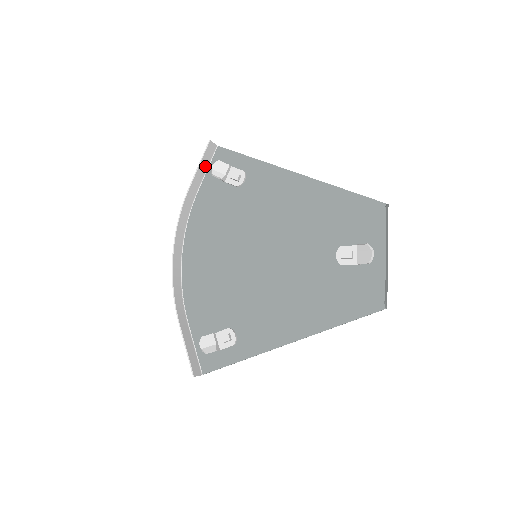
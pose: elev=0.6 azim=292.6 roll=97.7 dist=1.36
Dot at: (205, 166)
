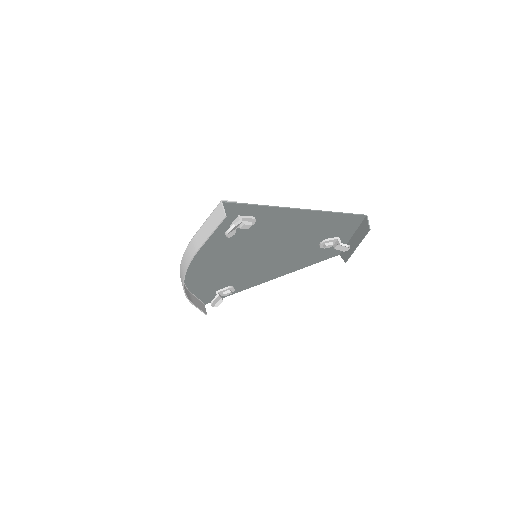
Dot at: (210, 223)
